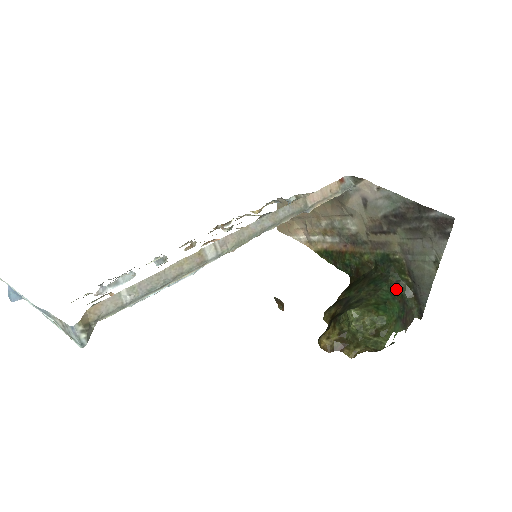
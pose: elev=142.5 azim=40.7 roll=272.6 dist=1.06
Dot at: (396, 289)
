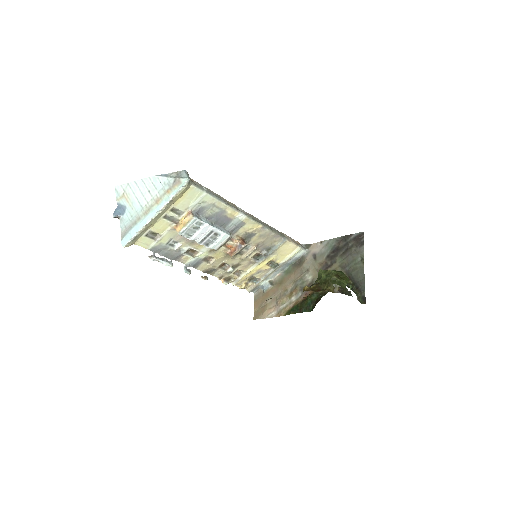
Dot at: occluded
